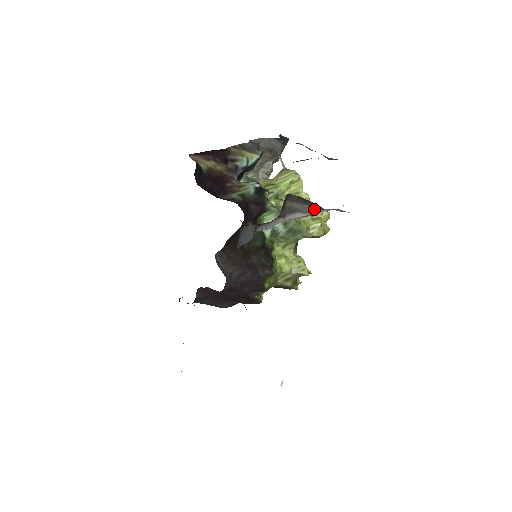
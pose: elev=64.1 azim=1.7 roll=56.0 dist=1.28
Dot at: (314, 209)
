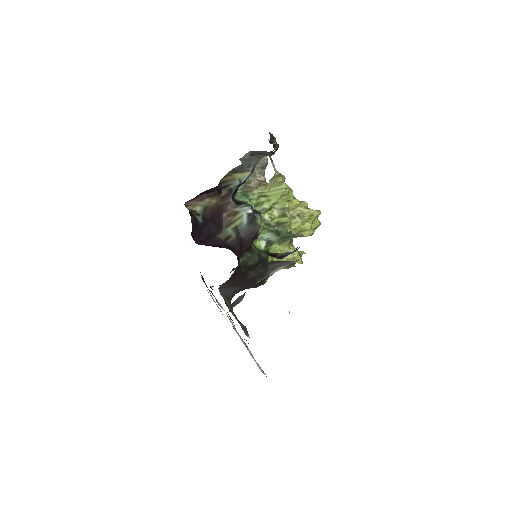
Dot at: (294, 261)
